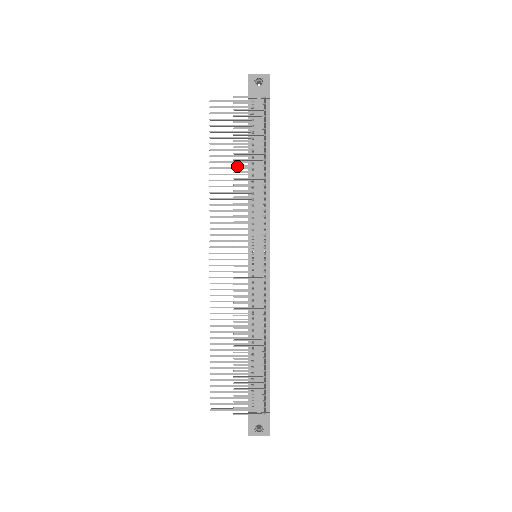
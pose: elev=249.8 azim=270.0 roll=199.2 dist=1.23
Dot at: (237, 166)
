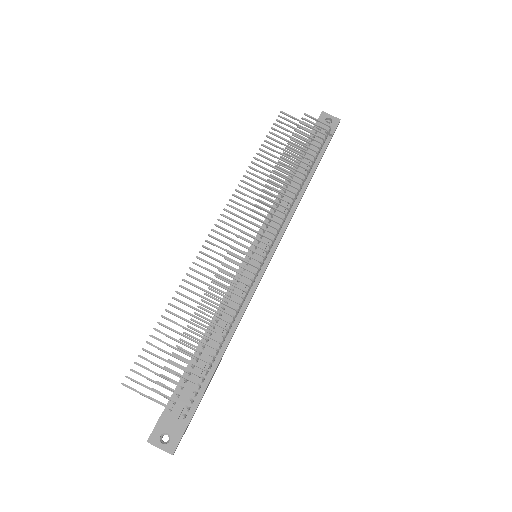
Dot at: (281, 162)
